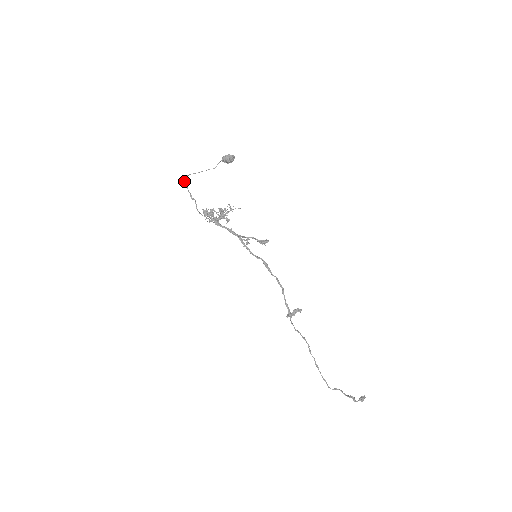
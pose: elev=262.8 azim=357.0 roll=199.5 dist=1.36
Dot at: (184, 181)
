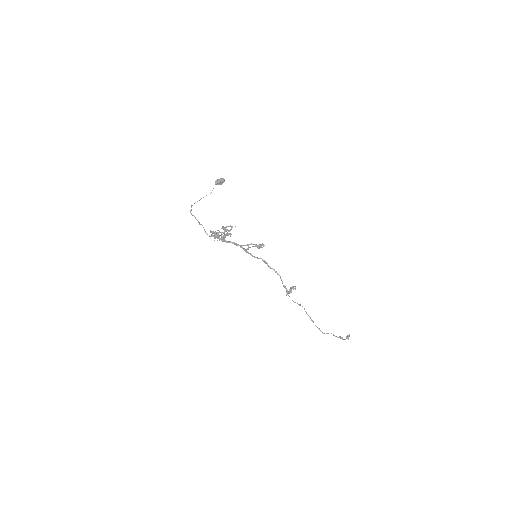
Dot at: occluded
